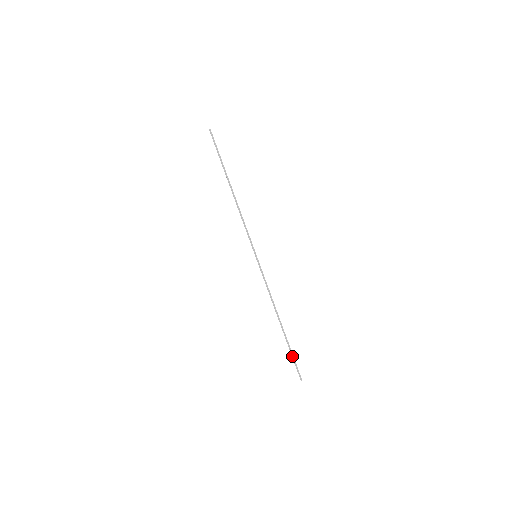
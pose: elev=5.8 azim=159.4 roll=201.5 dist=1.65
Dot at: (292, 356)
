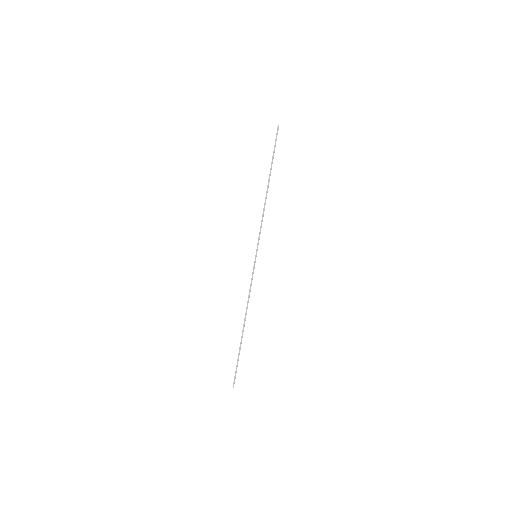
Dot at: (237, 361)
